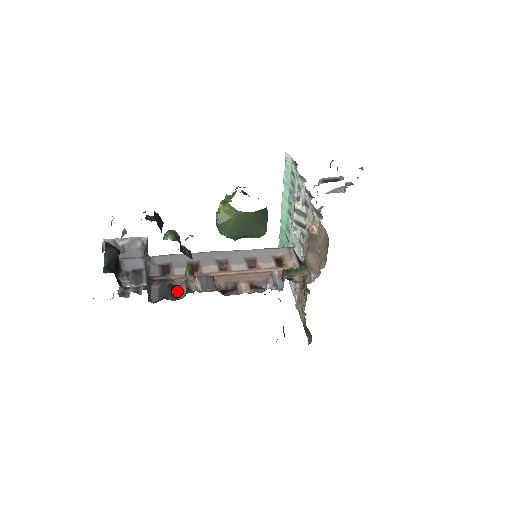
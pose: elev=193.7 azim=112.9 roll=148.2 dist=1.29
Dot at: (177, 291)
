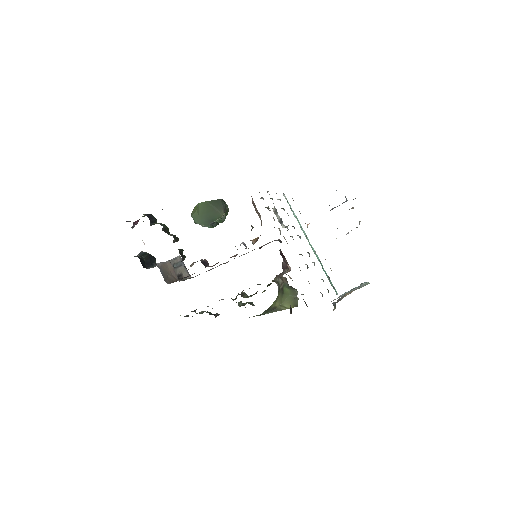
Dot at: occluded
